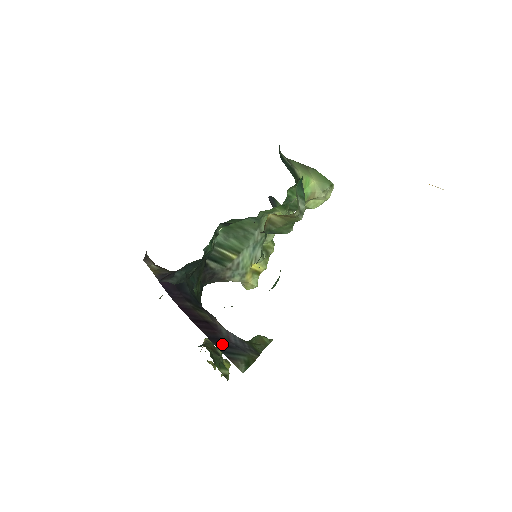
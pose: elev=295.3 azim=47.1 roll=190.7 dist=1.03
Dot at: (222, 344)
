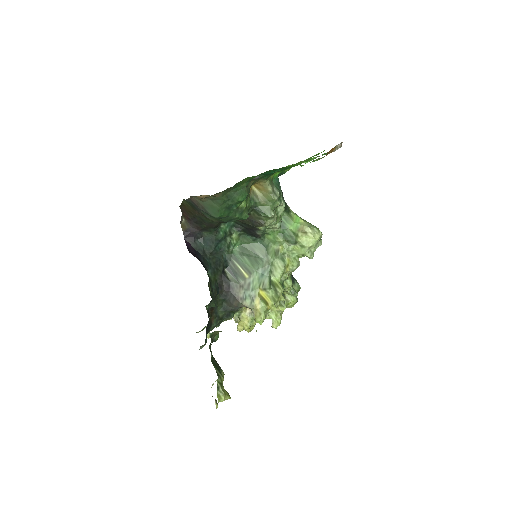
Dot at: occluded
